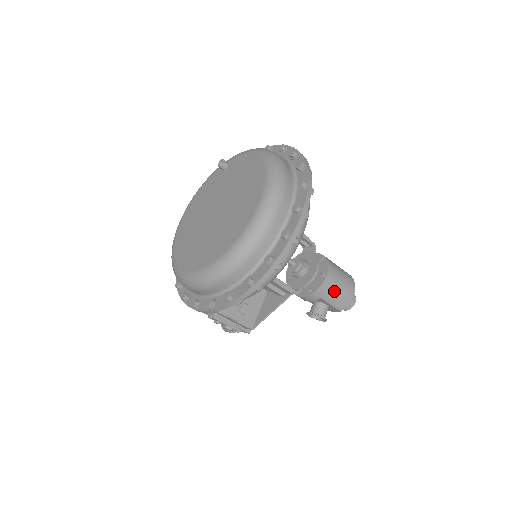
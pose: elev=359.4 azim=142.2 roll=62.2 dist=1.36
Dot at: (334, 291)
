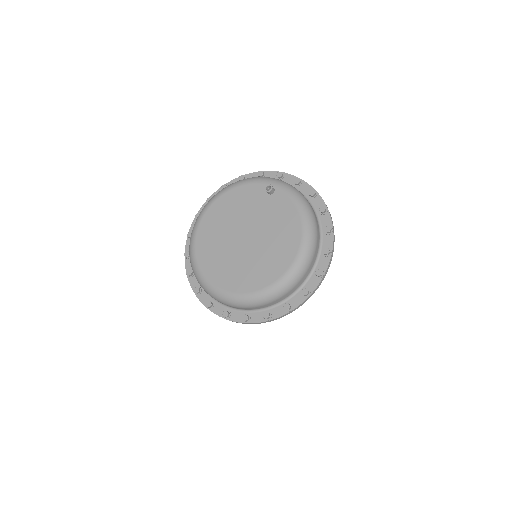
Dot at: occluded
